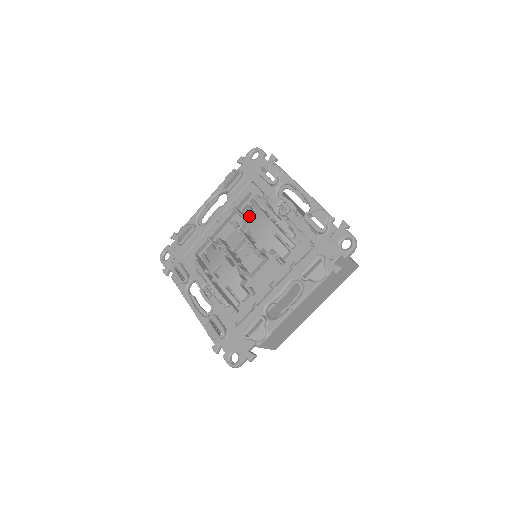
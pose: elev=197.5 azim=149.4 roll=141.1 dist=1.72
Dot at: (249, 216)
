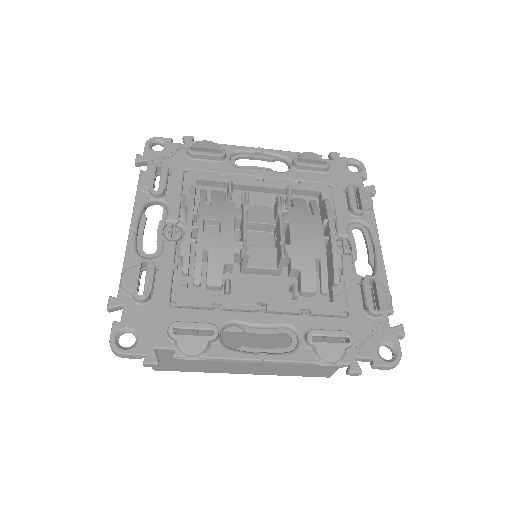
Dot at: (301, 211)
